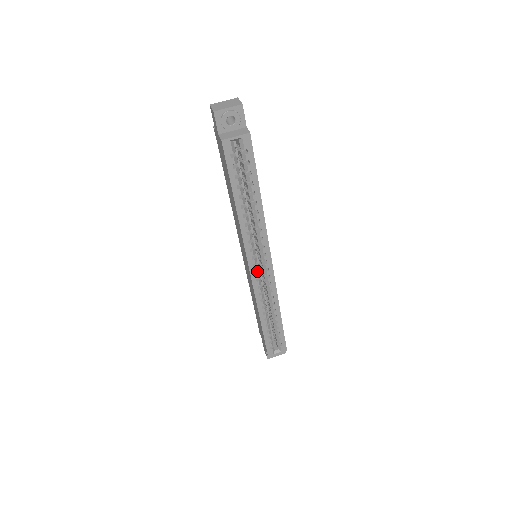
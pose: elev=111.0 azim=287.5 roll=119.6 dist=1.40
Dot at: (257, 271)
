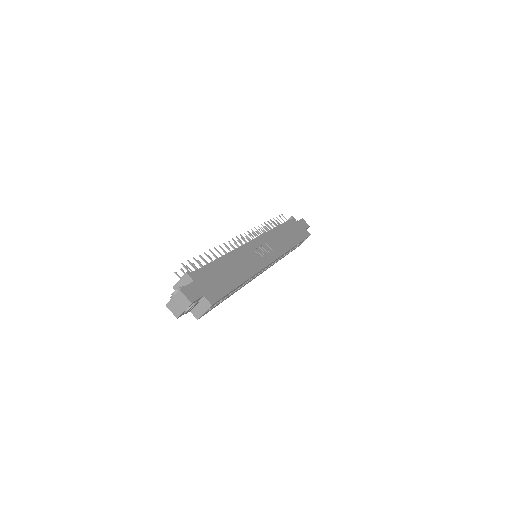
Dot at: occluded
